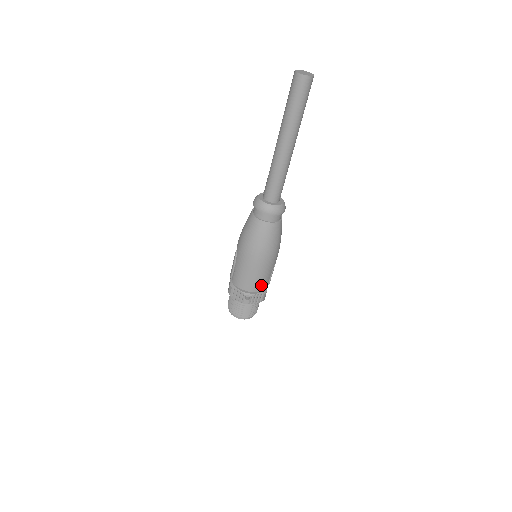
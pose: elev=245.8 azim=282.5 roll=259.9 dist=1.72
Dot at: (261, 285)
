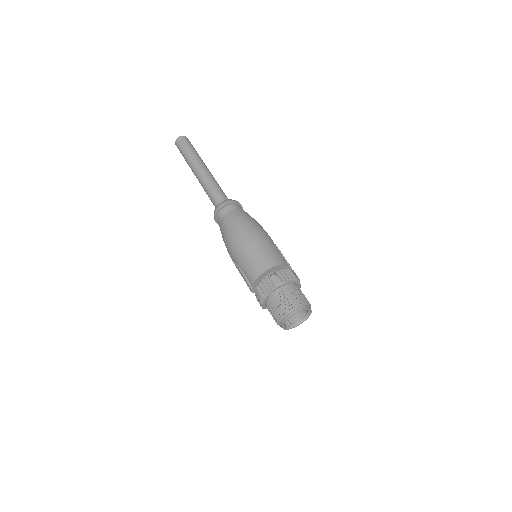
Dot at: (275, 258)
